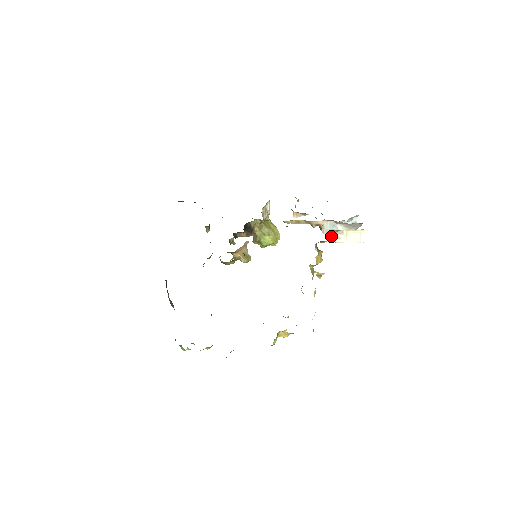
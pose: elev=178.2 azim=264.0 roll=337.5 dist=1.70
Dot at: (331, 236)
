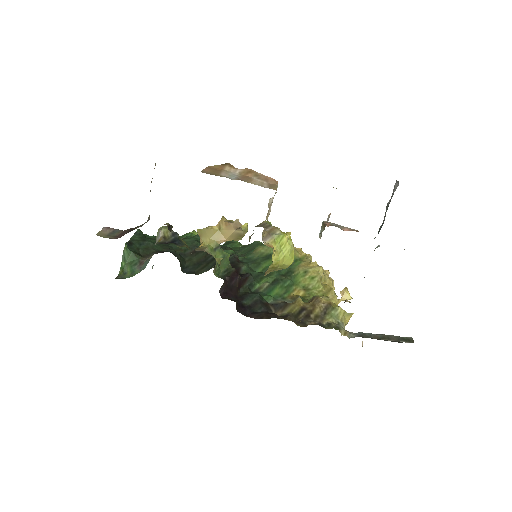
Dot at: occluded
